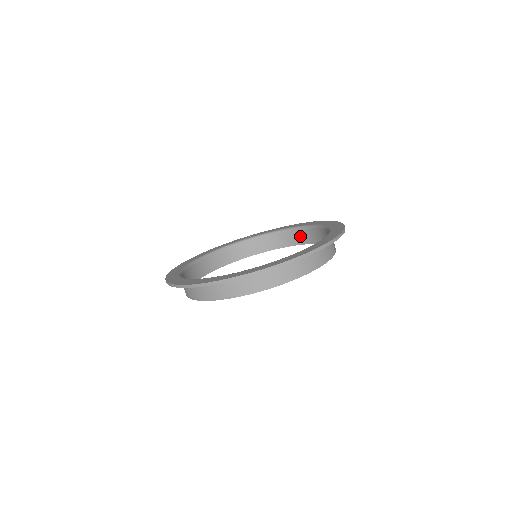
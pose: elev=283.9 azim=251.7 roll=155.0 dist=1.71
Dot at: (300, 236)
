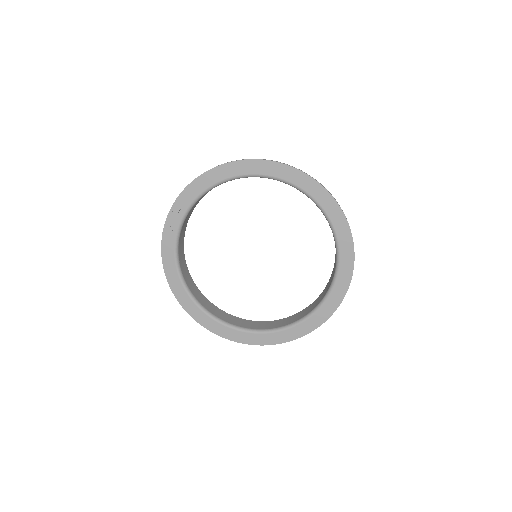
Dot at: occluded
